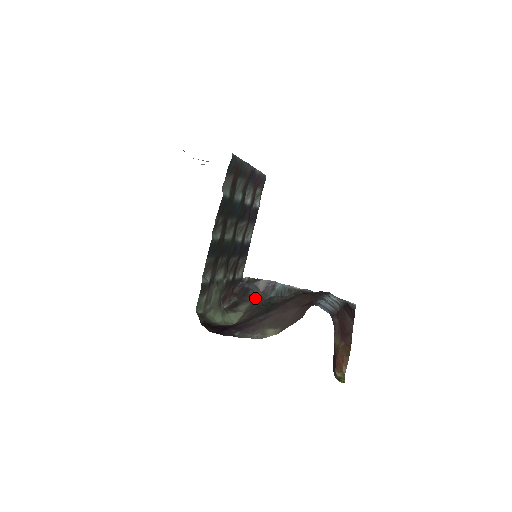
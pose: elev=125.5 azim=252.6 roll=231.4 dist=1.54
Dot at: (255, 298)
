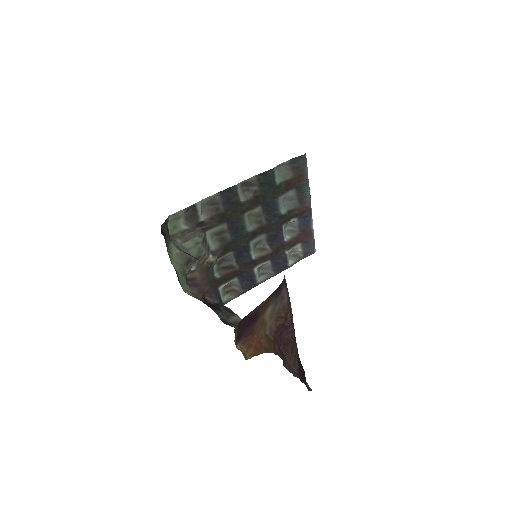
Dot at: (219, 314)
